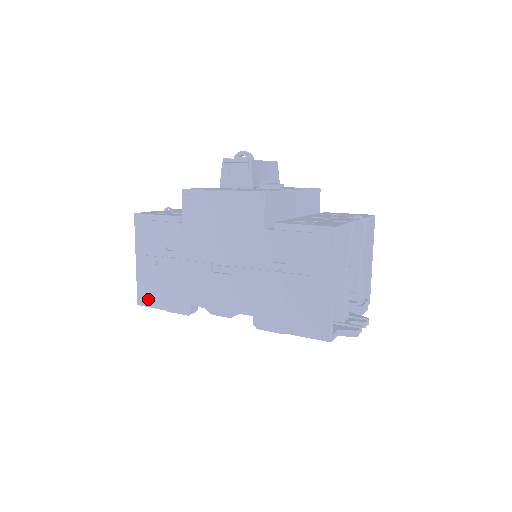
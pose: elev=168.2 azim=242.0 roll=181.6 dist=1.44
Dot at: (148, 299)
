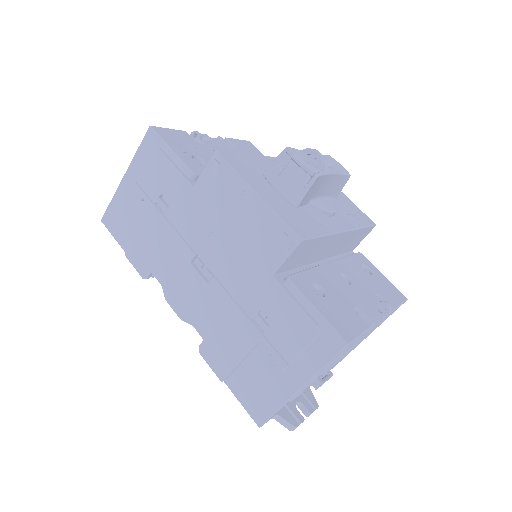
Dot at: (114, 225)
